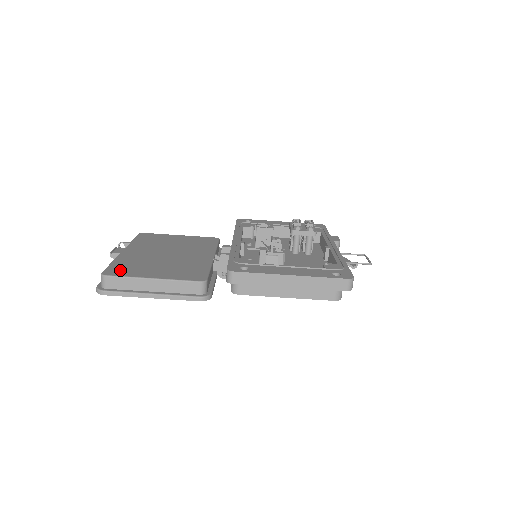
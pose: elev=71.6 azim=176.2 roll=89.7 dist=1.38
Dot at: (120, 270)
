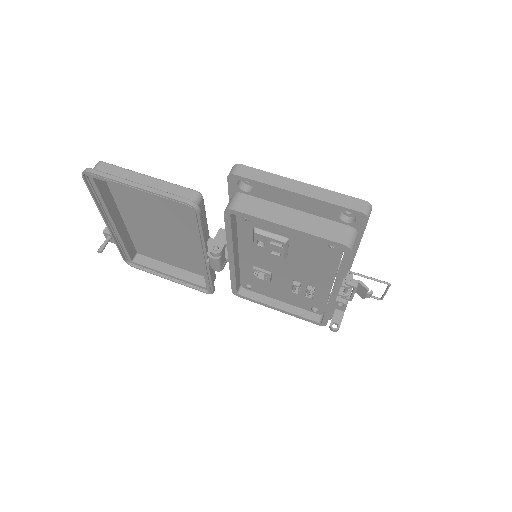
Dot at: occluded
